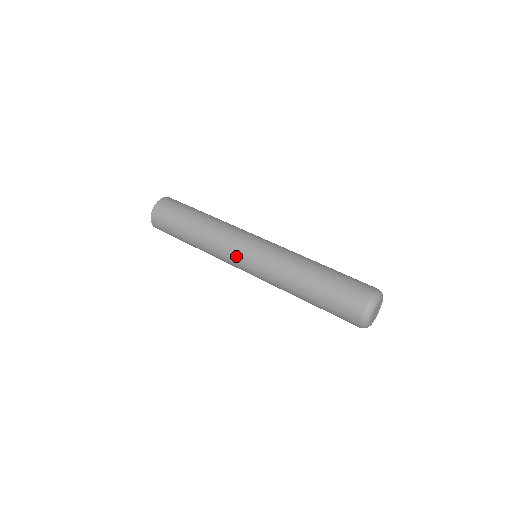
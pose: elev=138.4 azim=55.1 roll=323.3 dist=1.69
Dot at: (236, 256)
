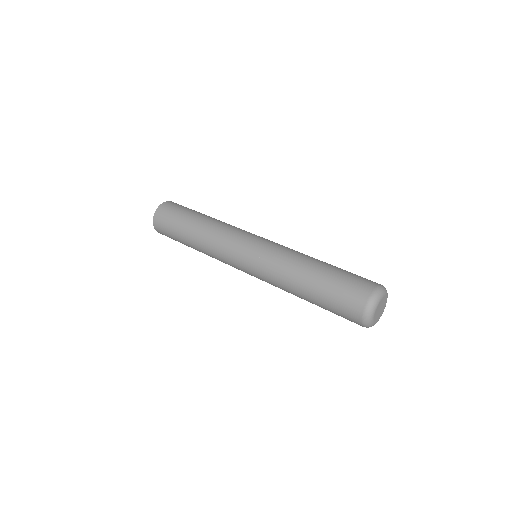
Dot at: (236, 251)
